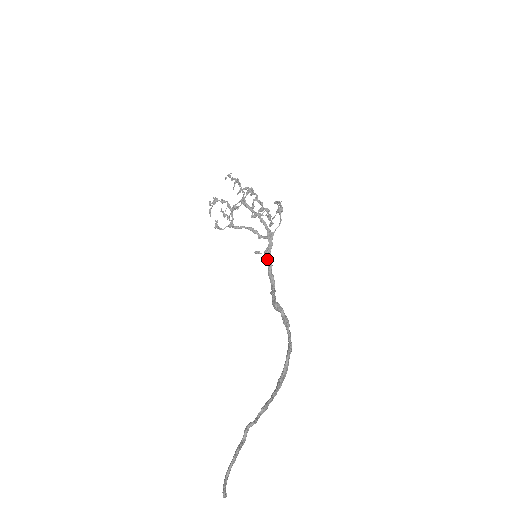
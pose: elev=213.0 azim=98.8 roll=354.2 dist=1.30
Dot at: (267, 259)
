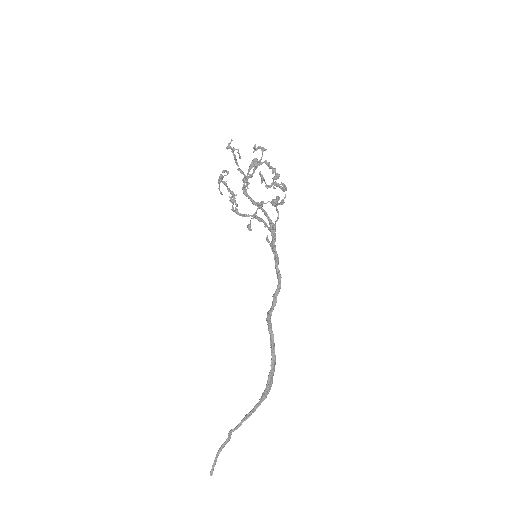
Dot at: (273, 253)
